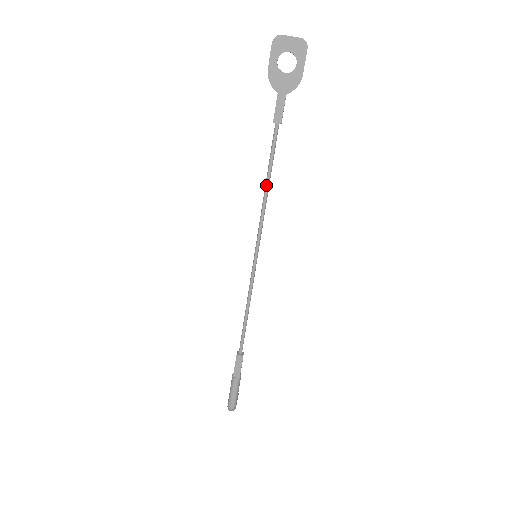
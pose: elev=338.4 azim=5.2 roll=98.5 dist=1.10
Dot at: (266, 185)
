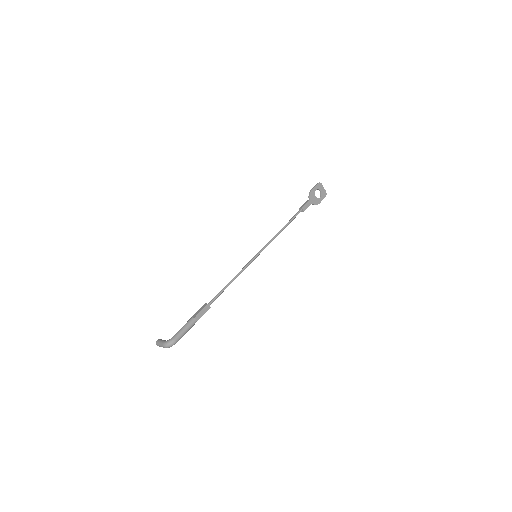
Dot at: (283, 228)
